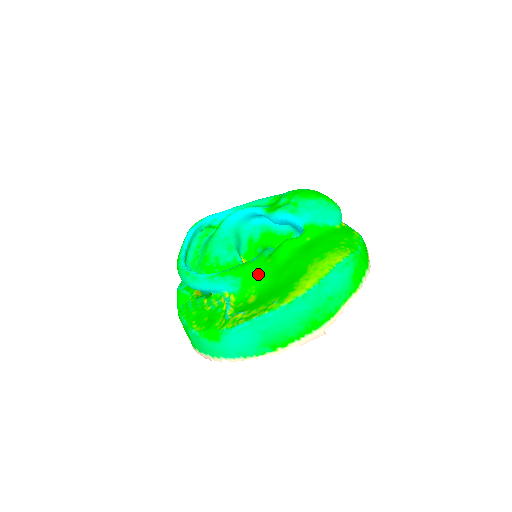
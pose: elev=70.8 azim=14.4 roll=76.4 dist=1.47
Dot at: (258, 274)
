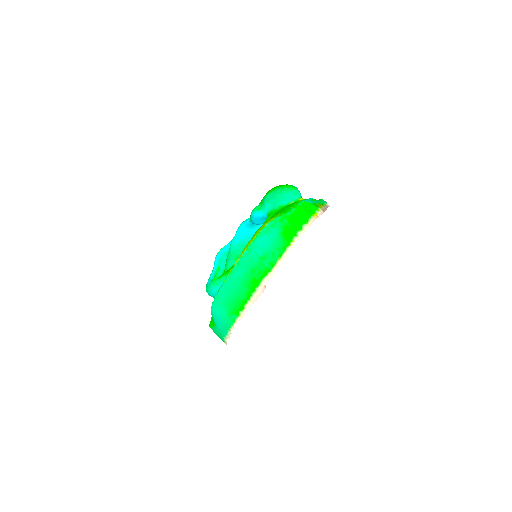
Dot at: occluded
